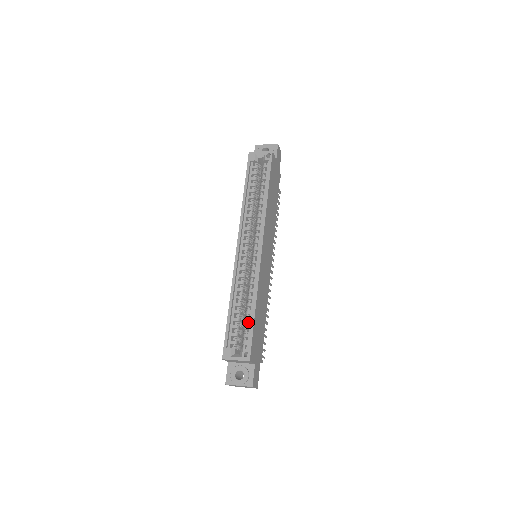
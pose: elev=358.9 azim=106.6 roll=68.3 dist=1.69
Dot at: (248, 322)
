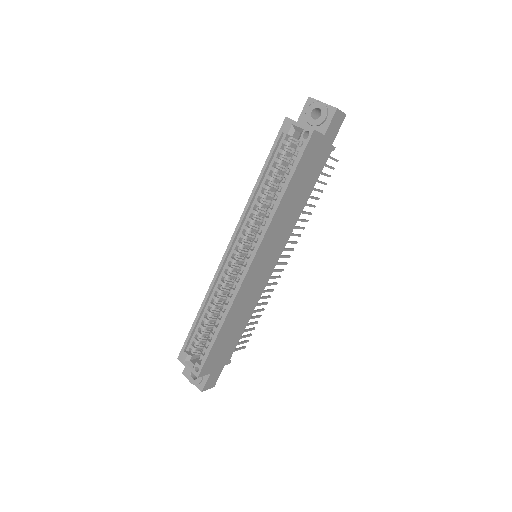
Dot at: occluded
